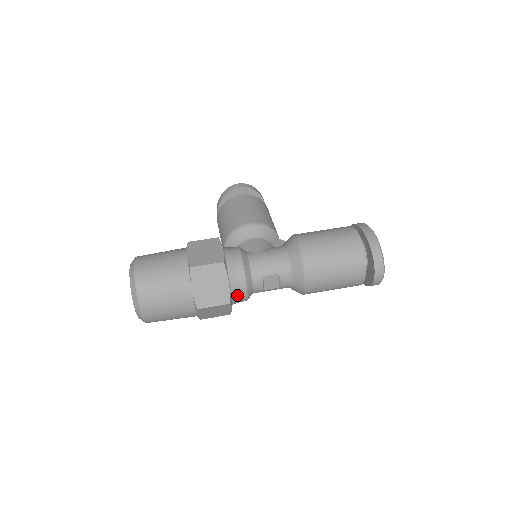
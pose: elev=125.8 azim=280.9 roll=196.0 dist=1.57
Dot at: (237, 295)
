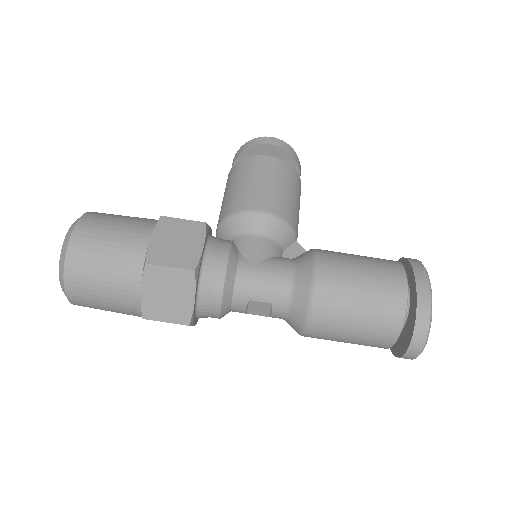
Dot at: (205, 313)
